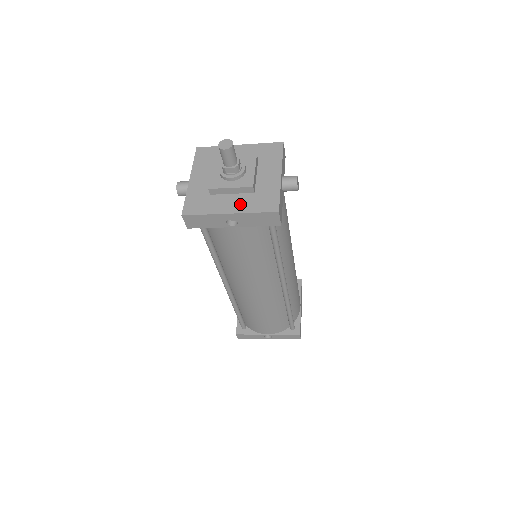
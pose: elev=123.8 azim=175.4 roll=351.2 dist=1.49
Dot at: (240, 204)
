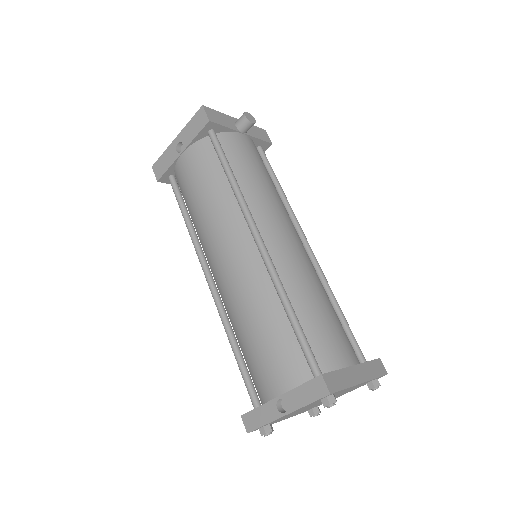
Dot at: occluded
